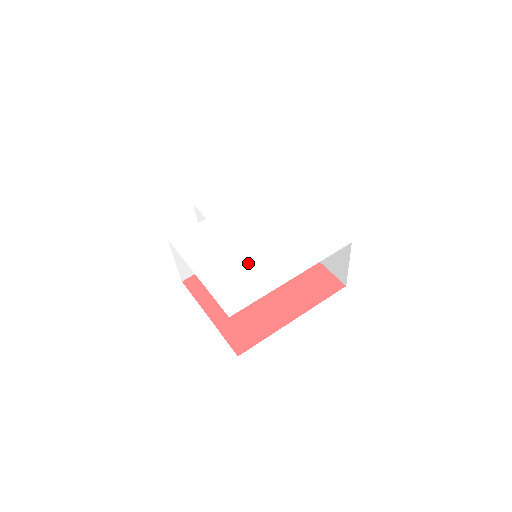
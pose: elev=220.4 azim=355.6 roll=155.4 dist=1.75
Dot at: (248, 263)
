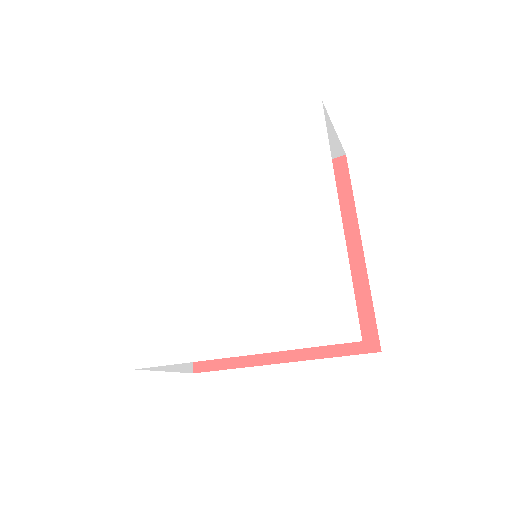
Dot at: (198, 294)
